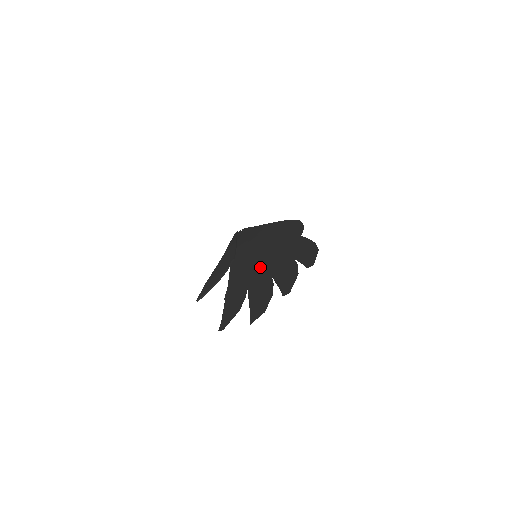
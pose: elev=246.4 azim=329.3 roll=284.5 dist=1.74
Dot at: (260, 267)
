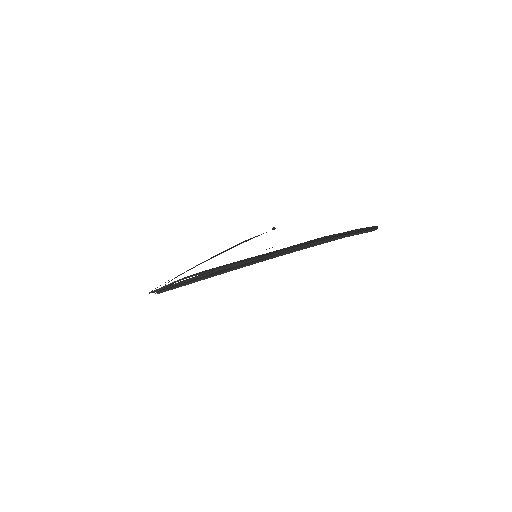
Dot at: occluded
